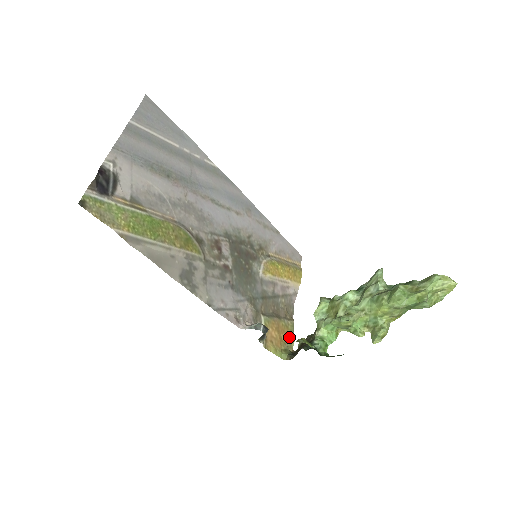
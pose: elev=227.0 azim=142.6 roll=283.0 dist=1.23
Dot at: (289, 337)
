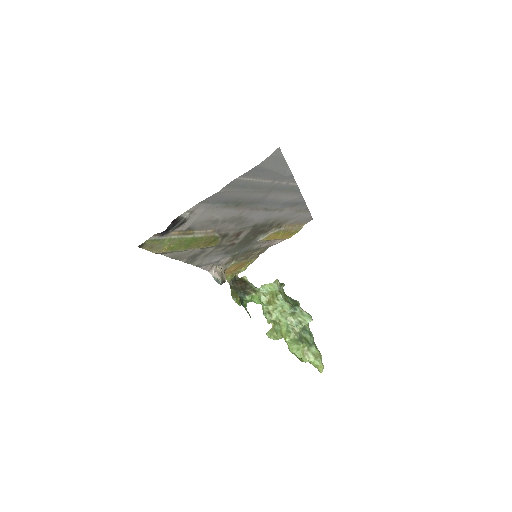
Dot at: (244, 267)
